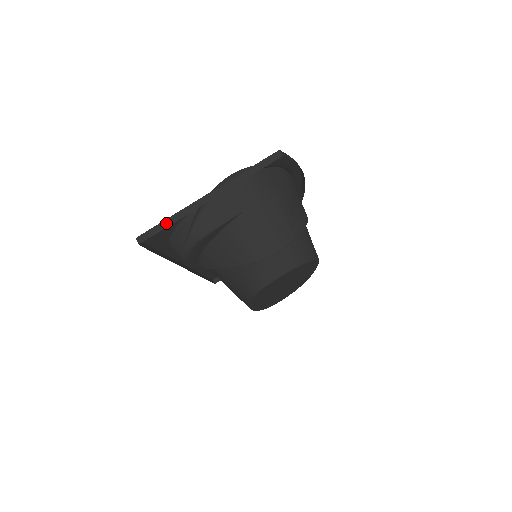
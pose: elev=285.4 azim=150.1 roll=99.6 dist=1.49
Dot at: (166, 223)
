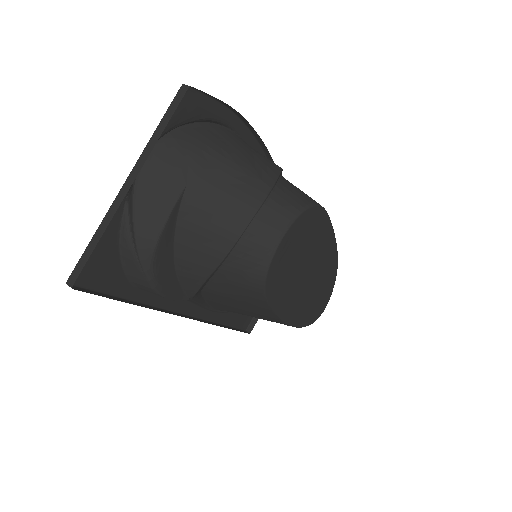
Dot at: (92, 244)
